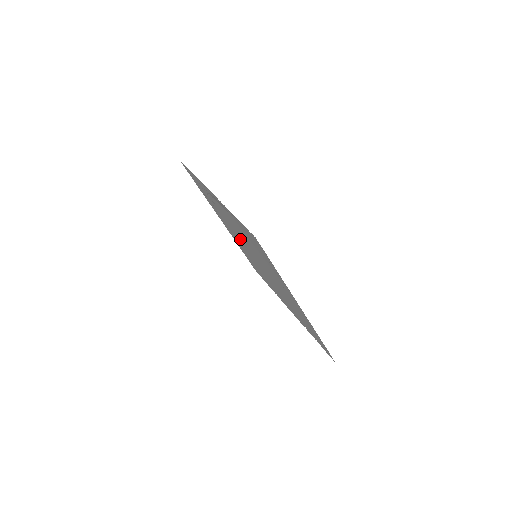
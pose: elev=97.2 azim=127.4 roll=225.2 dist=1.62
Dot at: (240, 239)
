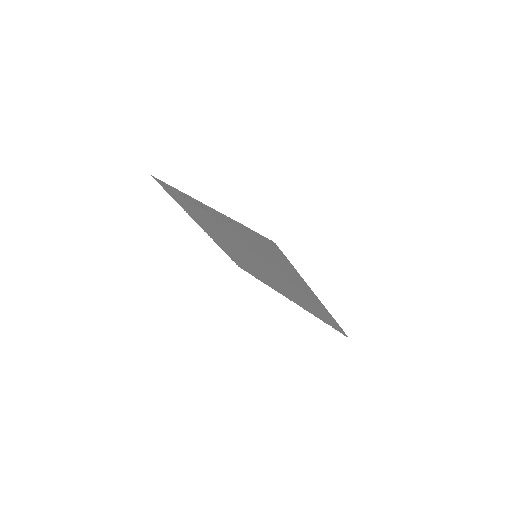
Dot at: (232, 242)
